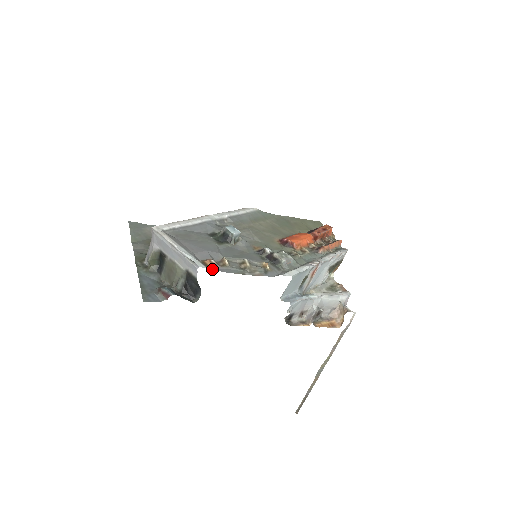
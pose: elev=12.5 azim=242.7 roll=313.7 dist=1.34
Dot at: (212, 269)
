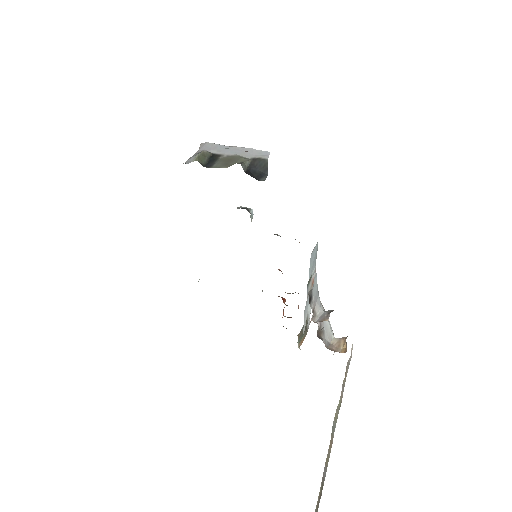
Dot at: occluded
